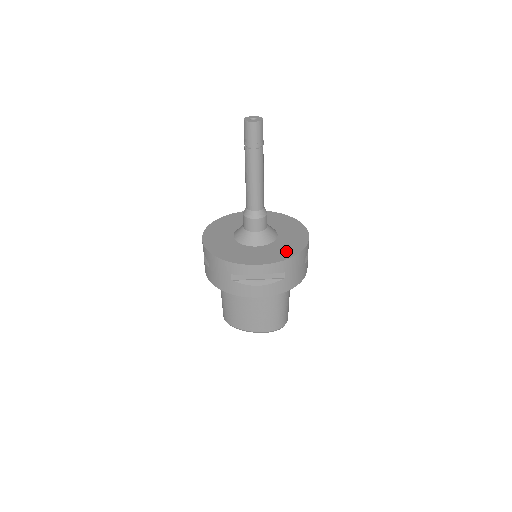
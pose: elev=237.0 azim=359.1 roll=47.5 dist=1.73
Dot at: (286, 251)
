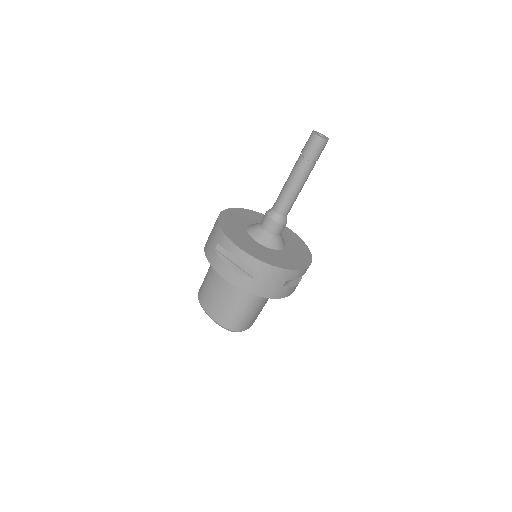
Dot at: (273, 259)
